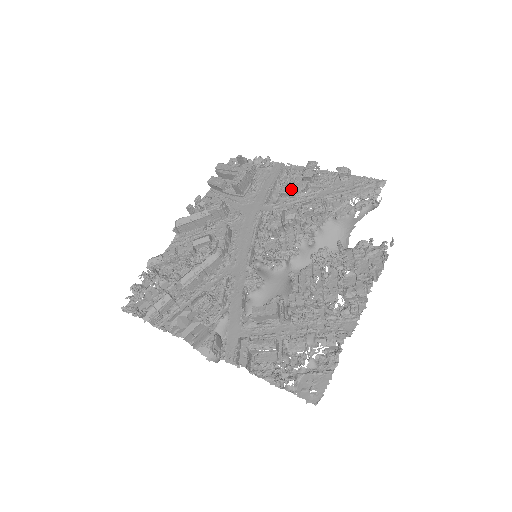
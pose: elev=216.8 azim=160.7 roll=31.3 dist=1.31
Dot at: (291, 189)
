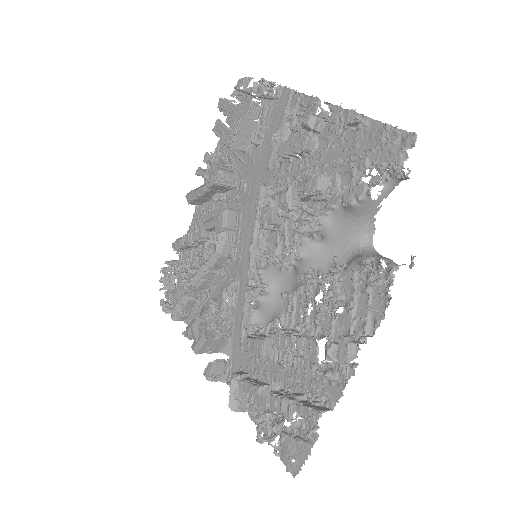
Dot at: (289, 151)
